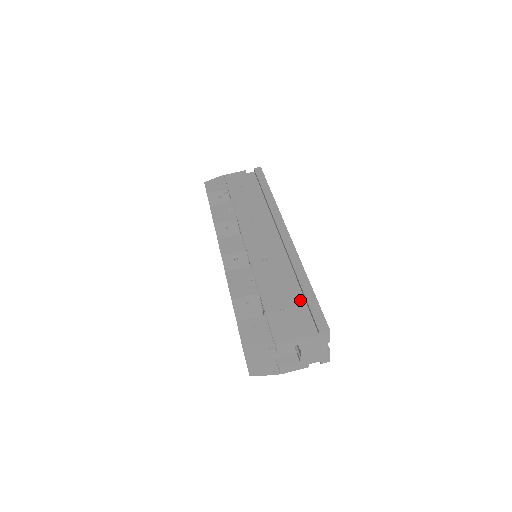
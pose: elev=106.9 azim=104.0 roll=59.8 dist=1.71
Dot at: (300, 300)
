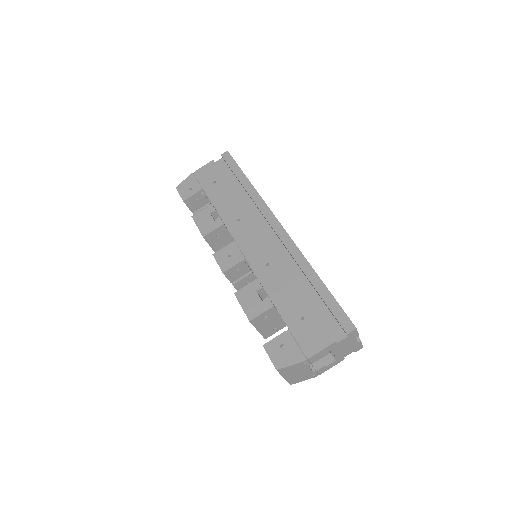
Dot at: (317, 301)
